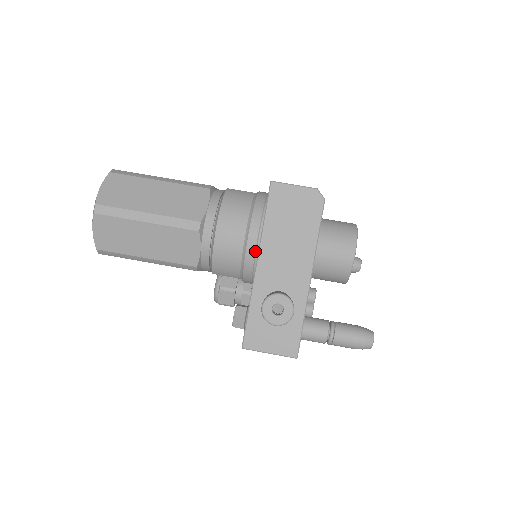
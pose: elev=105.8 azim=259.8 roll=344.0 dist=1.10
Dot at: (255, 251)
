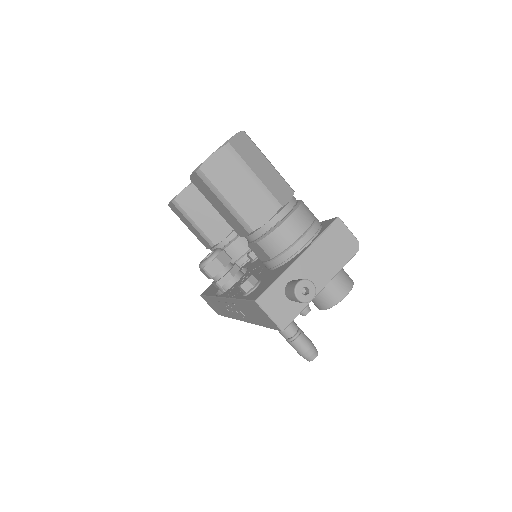
Dot at: (300, 249)
